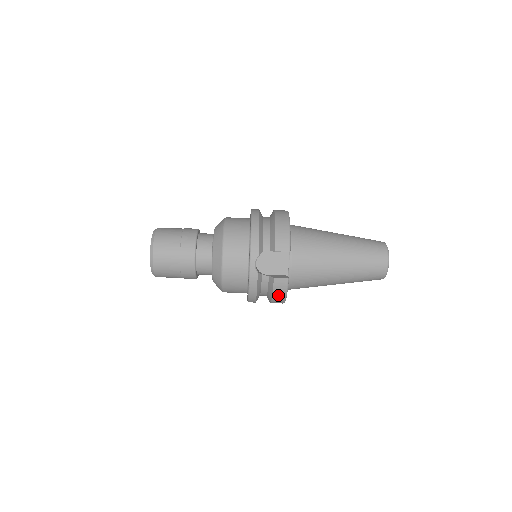
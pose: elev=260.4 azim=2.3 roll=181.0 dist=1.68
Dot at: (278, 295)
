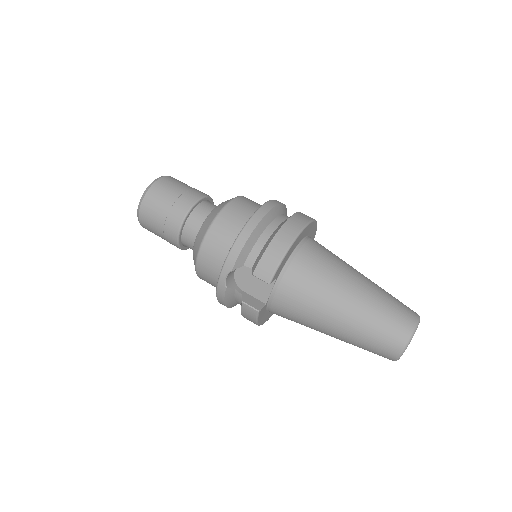
Dot at: (248, 318)
